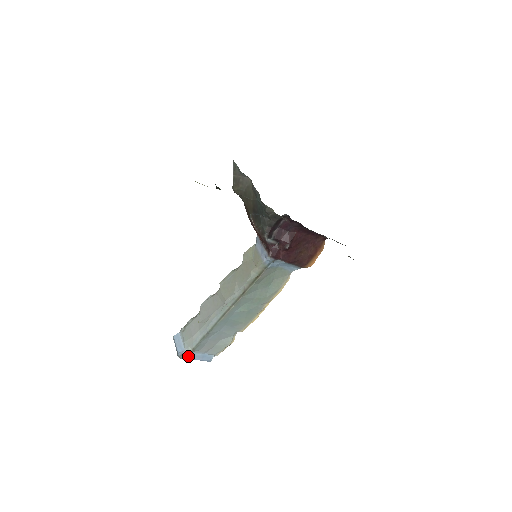
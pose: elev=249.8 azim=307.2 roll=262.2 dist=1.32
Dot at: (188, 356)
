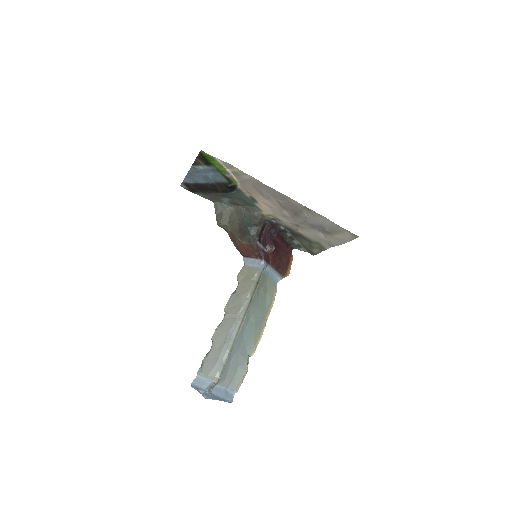
Dot at: (215, 390)
